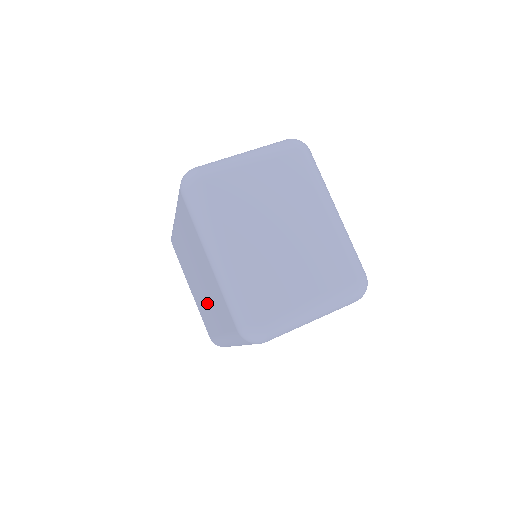
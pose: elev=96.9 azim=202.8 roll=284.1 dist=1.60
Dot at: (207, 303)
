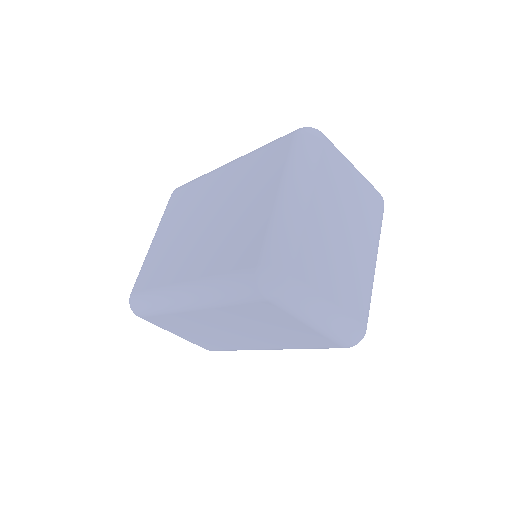
Dot at: (194, 247)
